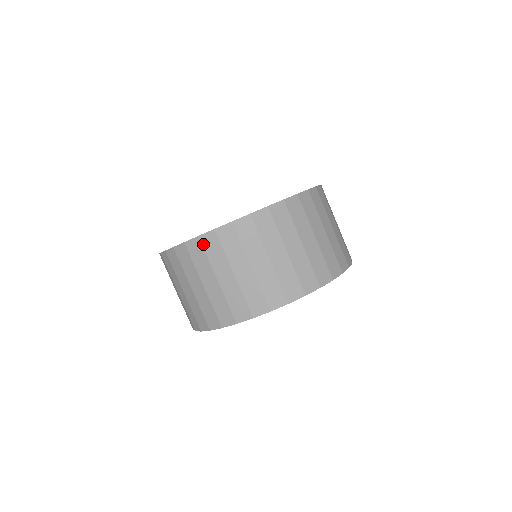
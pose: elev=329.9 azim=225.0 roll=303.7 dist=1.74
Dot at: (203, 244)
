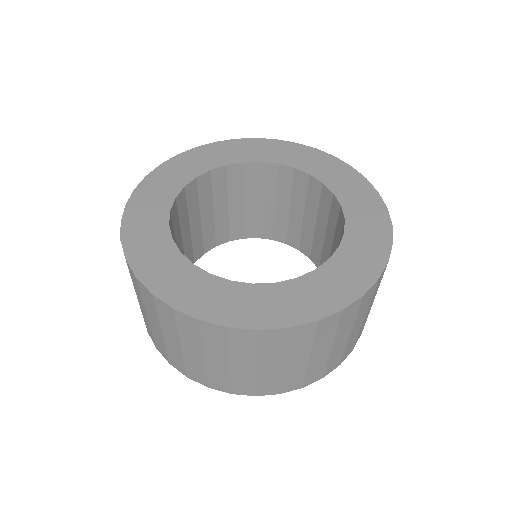
Dot at: (290, 335)
